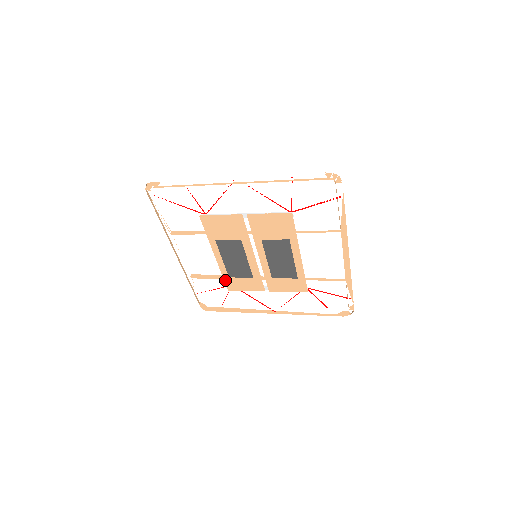
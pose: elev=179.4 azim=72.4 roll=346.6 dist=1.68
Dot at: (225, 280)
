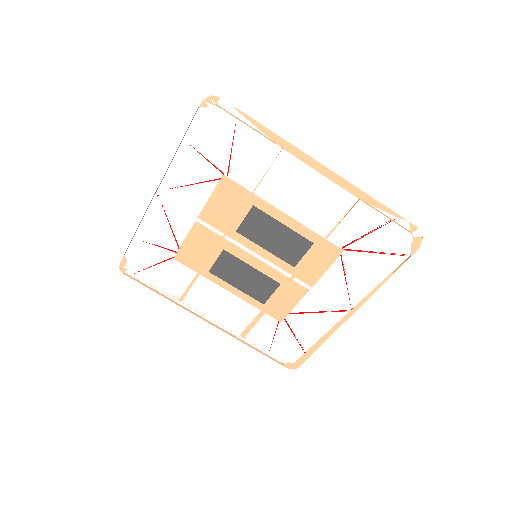
Dot at: (265, 311)
